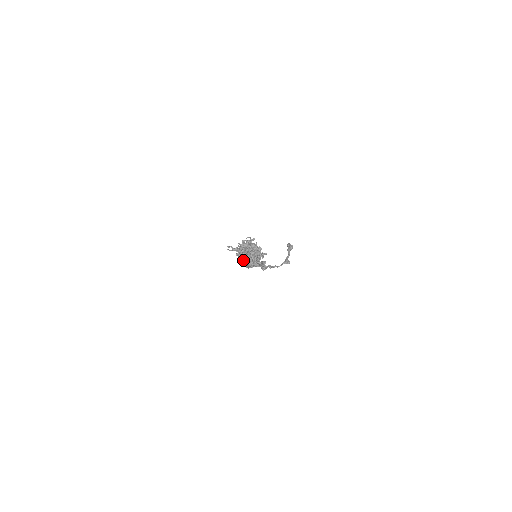
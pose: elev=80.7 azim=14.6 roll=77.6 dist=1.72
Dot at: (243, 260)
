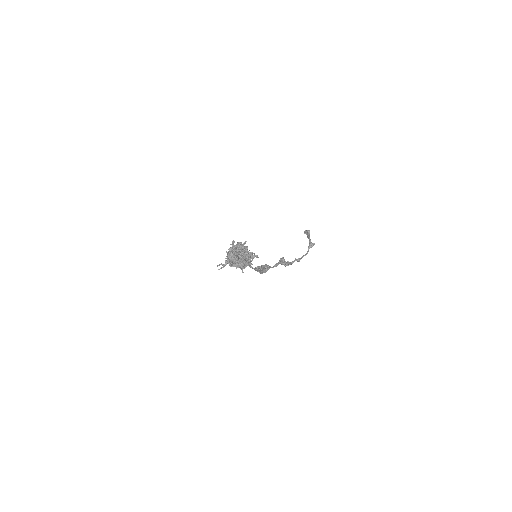
Dot at: (240, 266)
